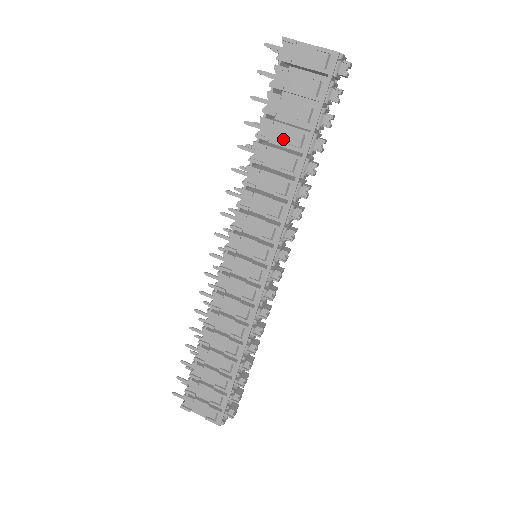
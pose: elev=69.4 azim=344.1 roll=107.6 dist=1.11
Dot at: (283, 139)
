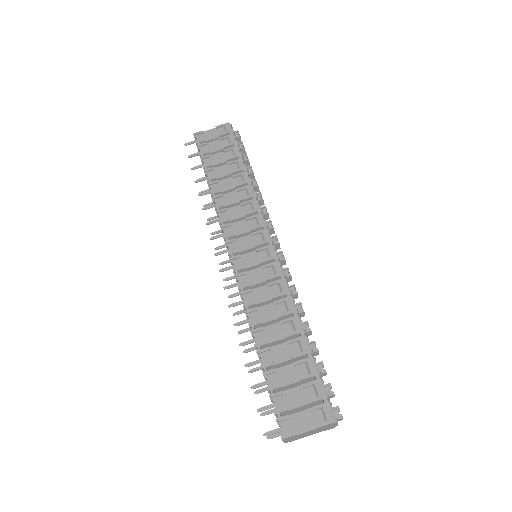
Dot at: (225, 172)
